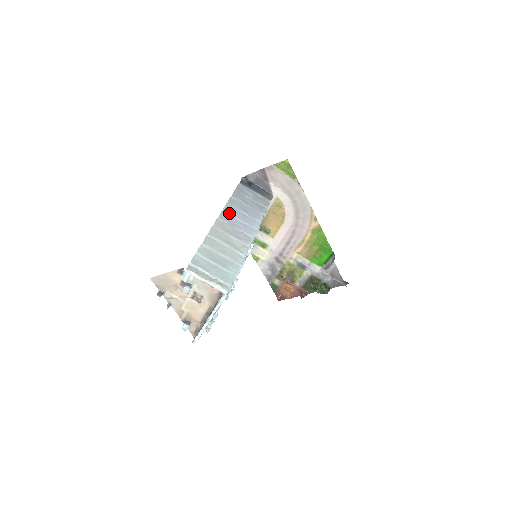
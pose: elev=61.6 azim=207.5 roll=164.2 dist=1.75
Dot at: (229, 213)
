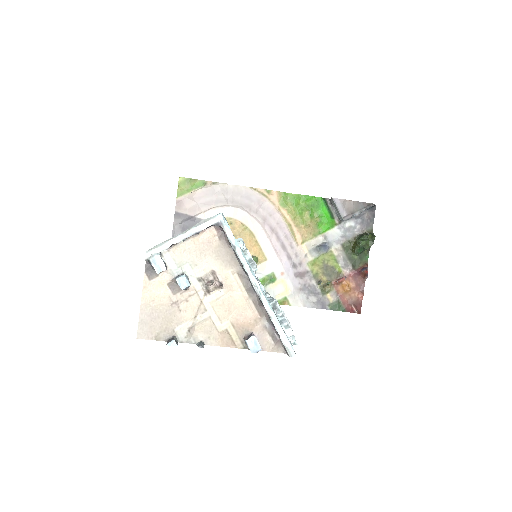
Dot at: occluded
